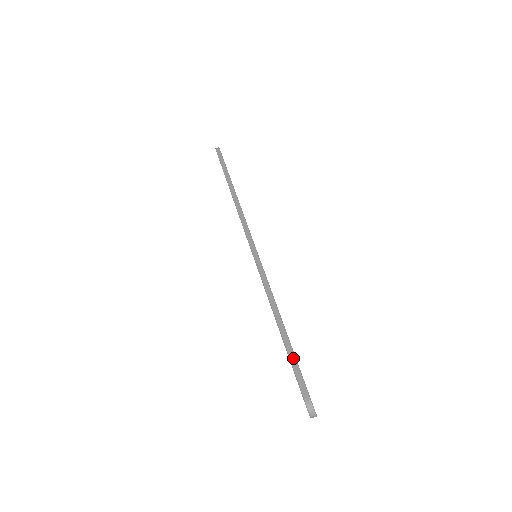
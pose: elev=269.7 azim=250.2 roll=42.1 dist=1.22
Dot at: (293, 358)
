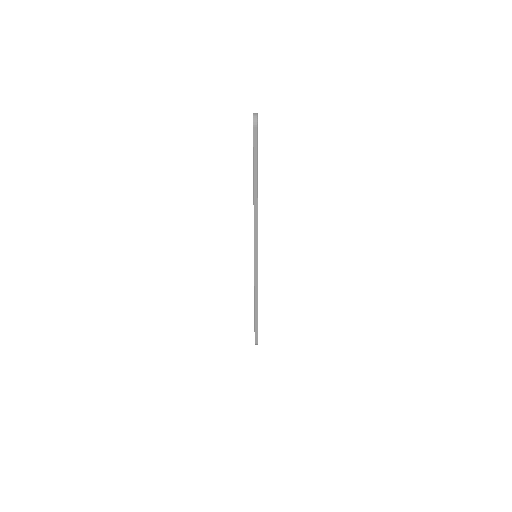
Dot at: (257, 327)
